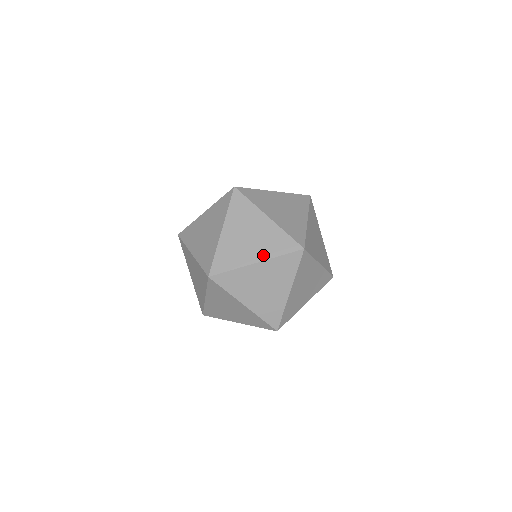
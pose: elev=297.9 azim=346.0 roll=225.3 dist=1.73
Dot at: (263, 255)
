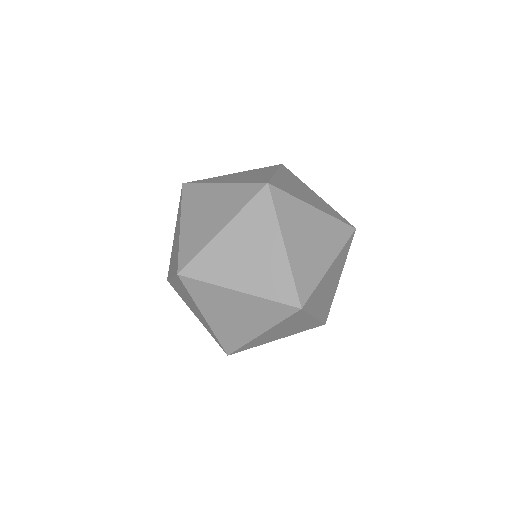
Dot at: (252, 287)
